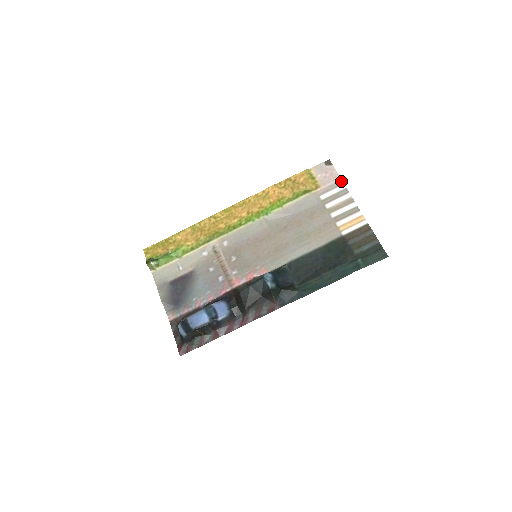
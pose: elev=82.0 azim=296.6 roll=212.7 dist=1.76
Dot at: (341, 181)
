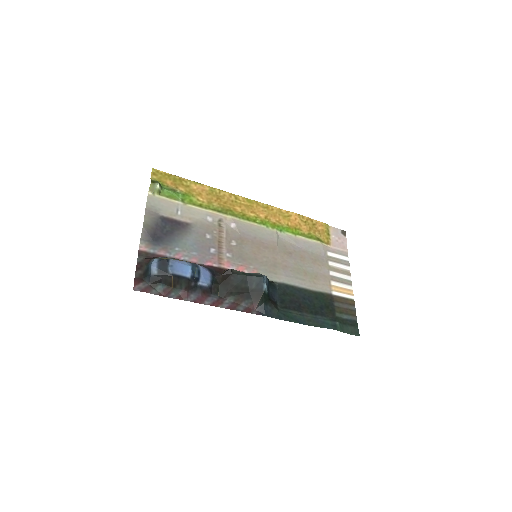
Dot at: (347, 253)
